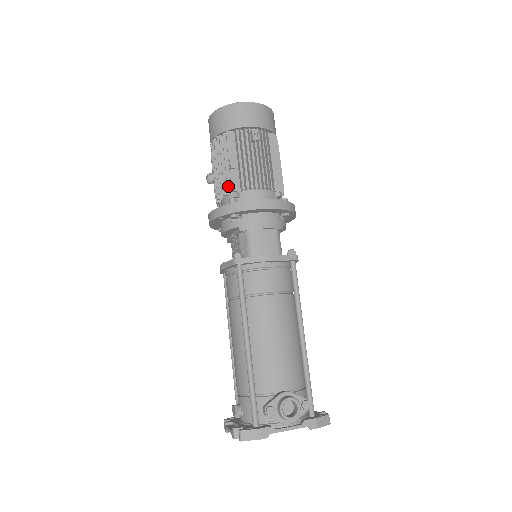
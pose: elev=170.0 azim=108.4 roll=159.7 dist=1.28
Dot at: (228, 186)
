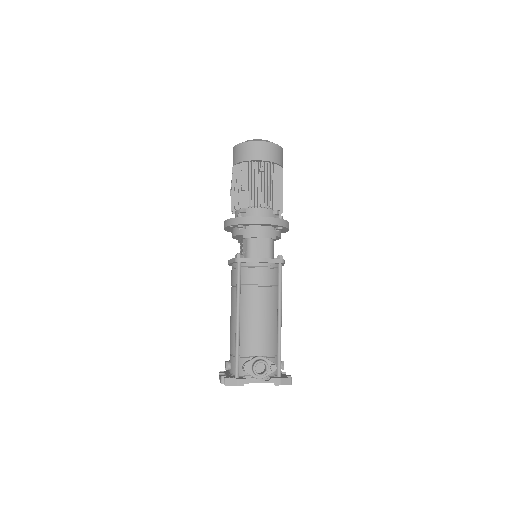
Dot at: (239, 203)
